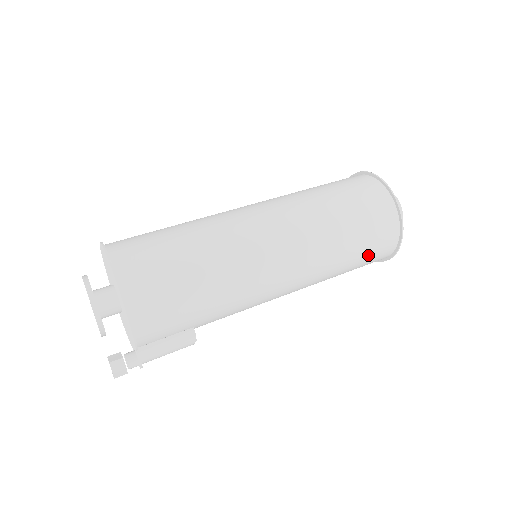
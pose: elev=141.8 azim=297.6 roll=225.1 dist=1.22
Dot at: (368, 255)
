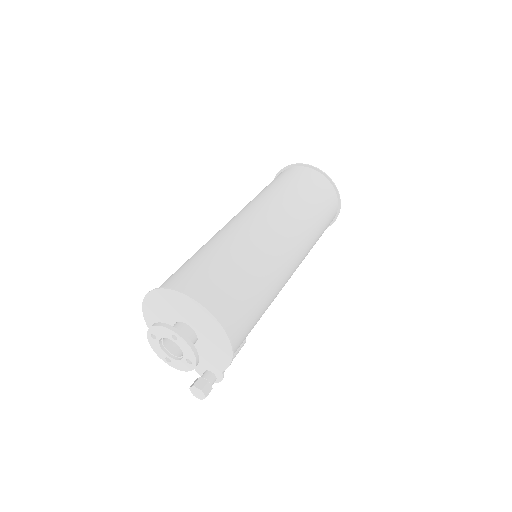
Dot at: occluded
